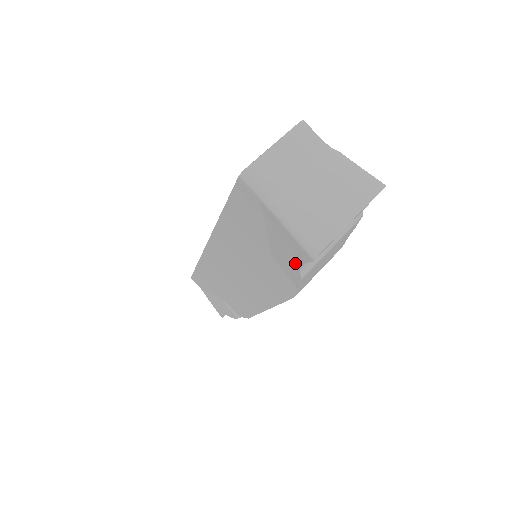
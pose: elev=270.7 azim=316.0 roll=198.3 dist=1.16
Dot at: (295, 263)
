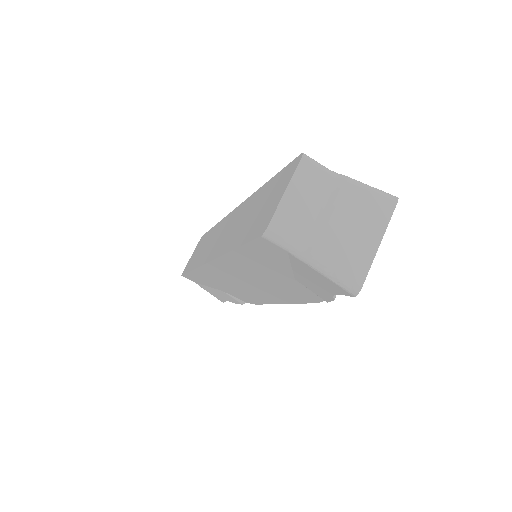
Dot at: (328, 292)
